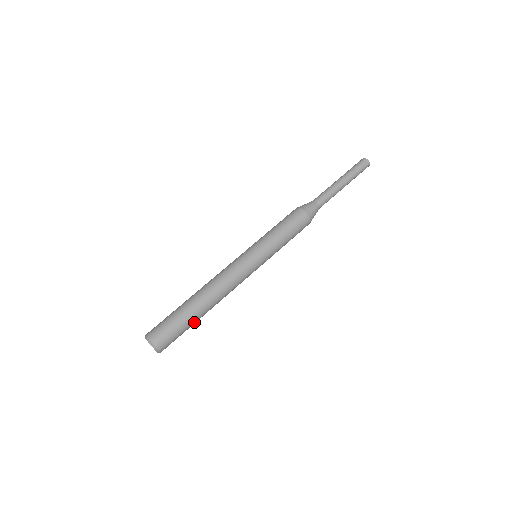
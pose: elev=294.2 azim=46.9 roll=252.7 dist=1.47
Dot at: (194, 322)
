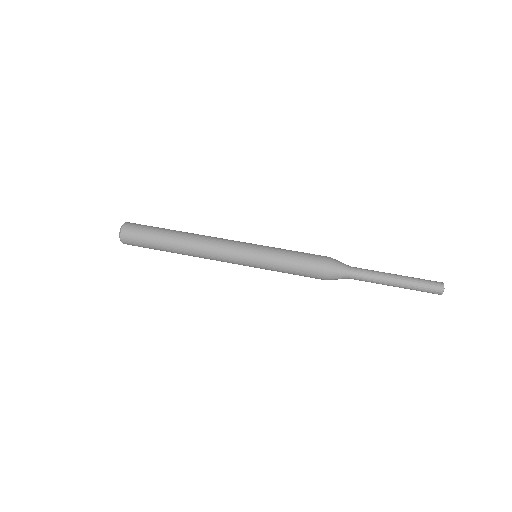
Dot at: occluded
